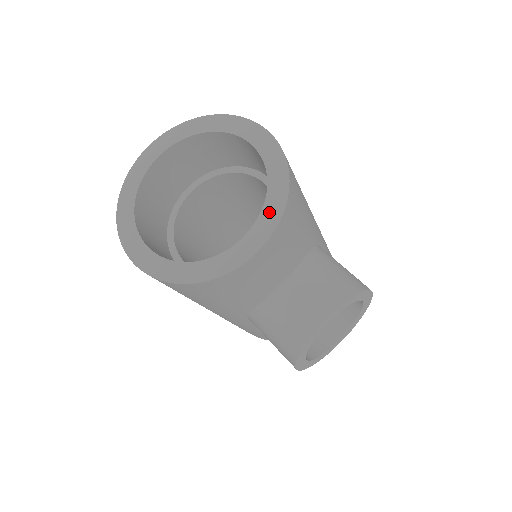
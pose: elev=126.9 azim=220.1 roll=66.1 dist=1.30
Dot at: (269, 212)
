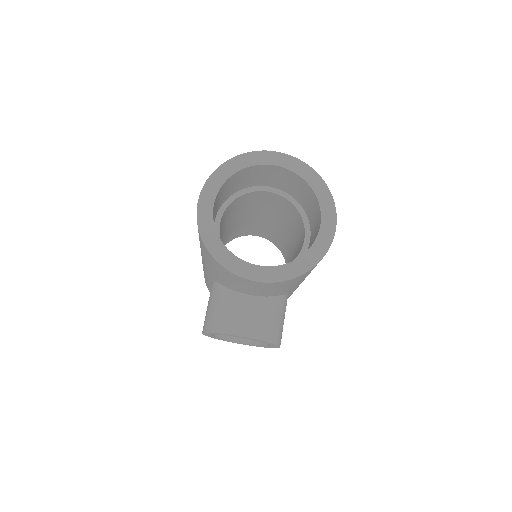
Dot at: (283, 271)
